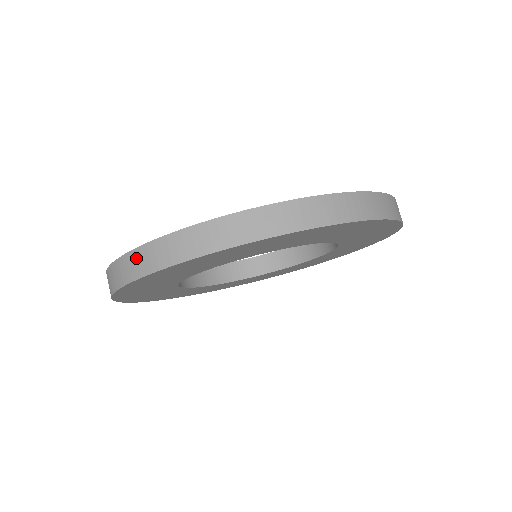
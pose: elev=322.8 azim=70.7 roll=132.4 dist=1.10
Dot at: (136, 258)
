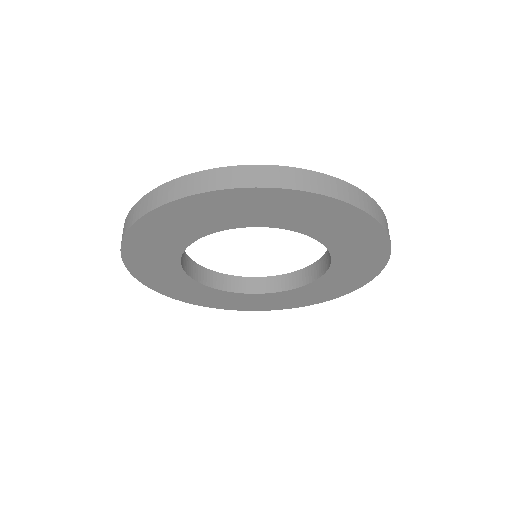
Dot at: (133, 211)
